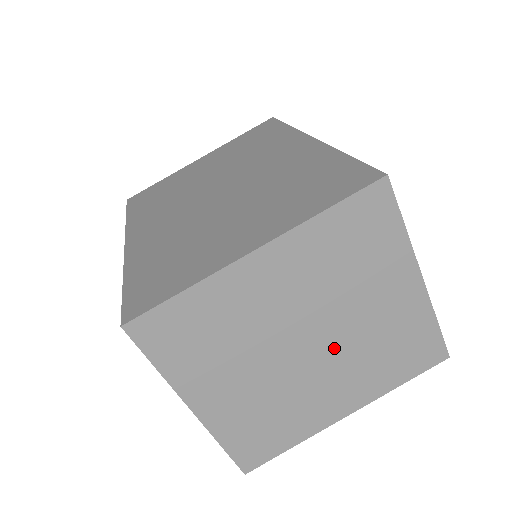
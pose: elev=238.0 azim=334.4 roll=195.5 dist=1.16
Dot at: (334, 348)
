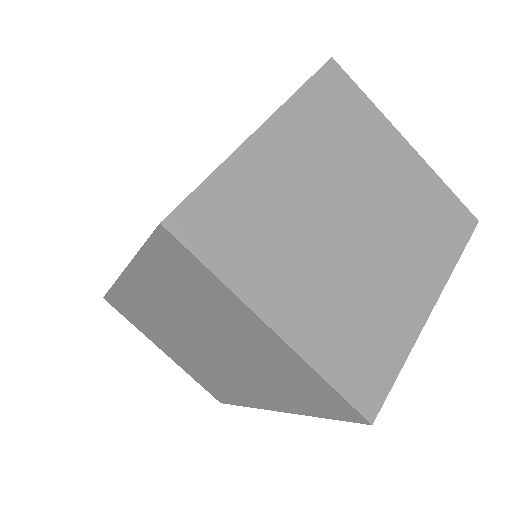
Dot at: (376, 224)
